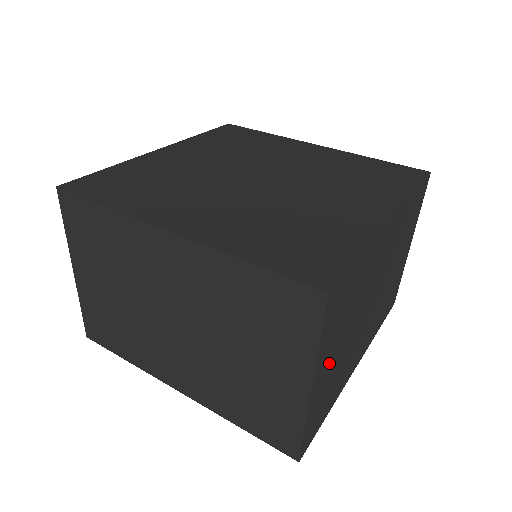
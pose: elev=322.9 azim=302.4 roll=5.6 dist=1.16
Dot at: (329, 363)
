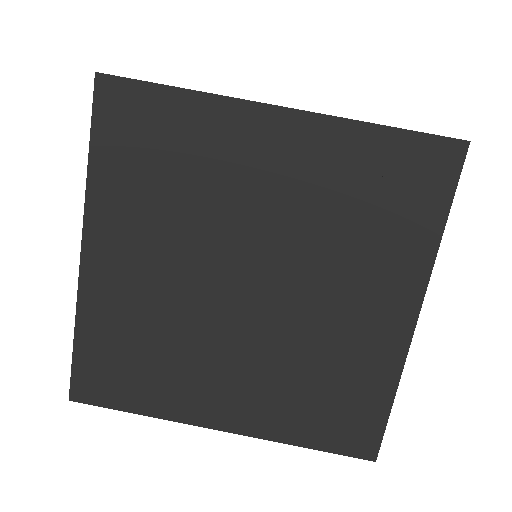
Dot at: occluded
